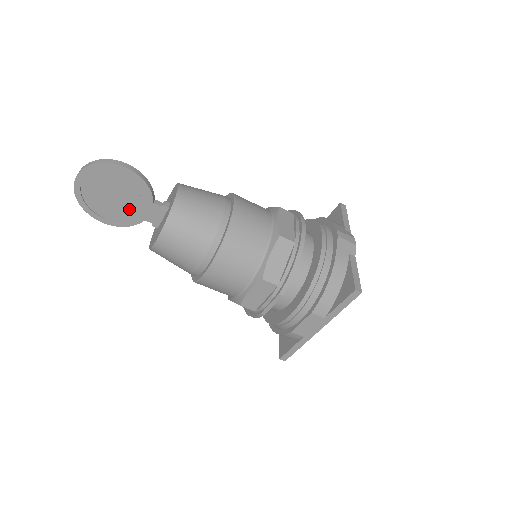
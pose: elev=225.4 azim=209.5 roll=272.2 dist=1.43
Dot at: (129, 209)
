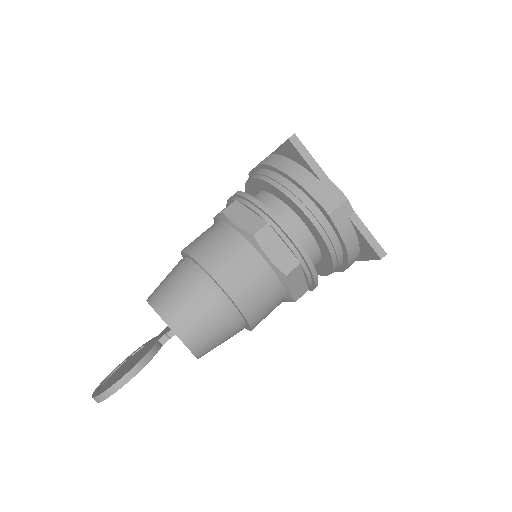
Dot at: occluded
